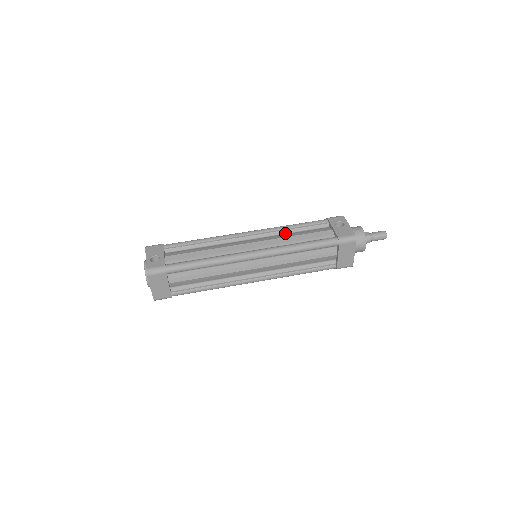
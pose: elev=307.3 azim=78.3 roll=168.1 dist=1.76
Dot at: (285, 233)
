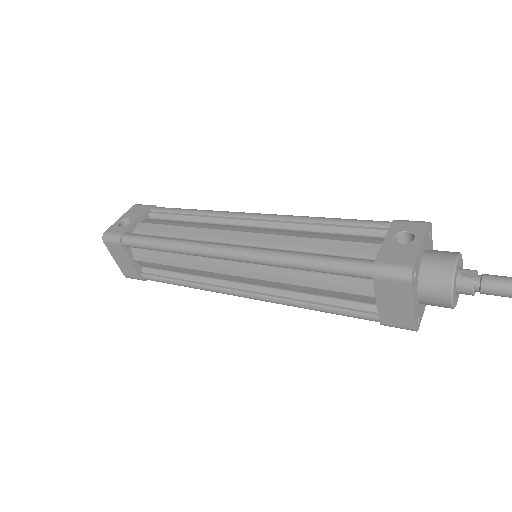
Dot at: (306, 229)
